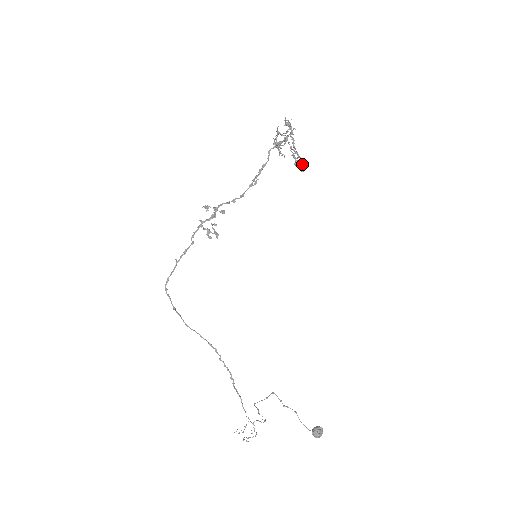
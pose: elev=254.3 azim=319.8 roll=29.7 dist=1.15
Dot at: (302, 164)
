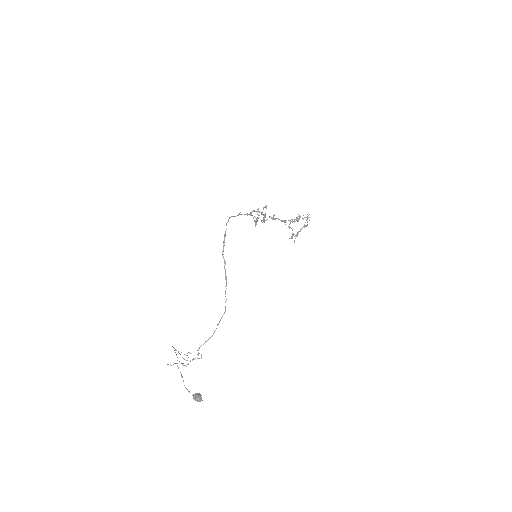
Dot at: occluded
